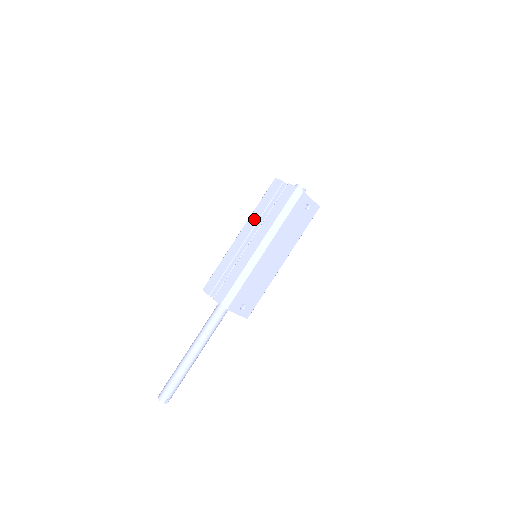
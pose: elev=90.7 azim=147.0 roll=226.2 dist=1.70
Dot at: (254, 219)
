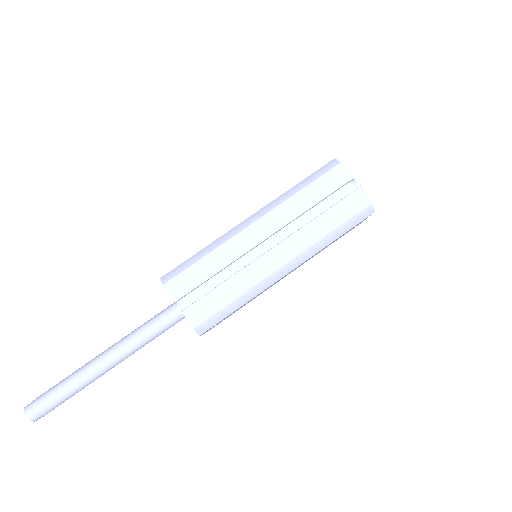
Dot at: (287, 213)
